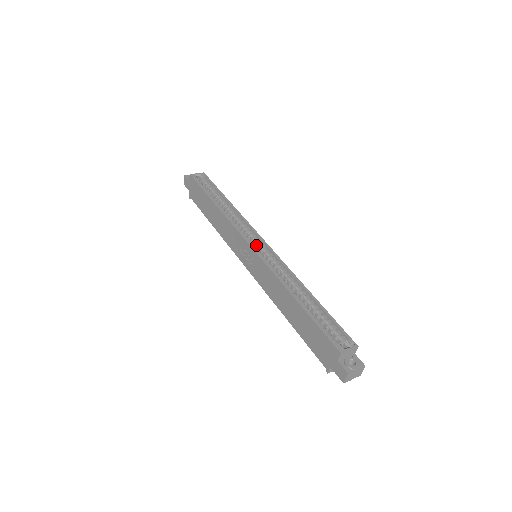
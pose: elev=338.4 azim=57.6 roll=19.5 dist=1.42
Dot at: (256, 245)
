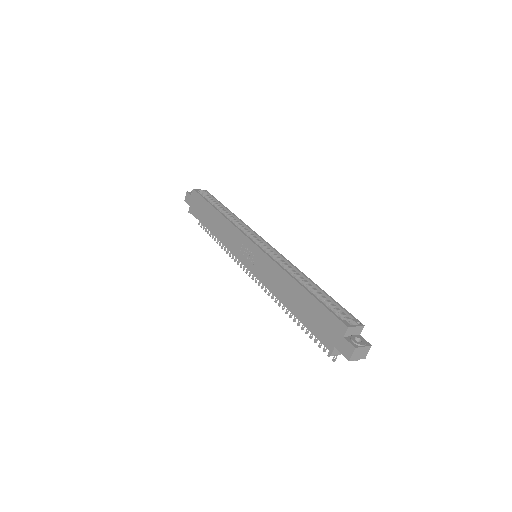
Dot at: occluded
